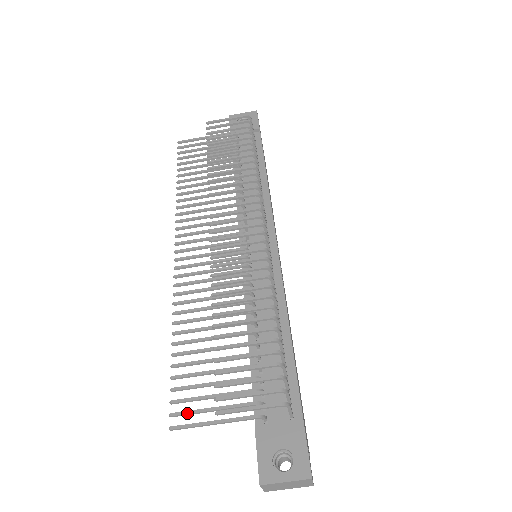
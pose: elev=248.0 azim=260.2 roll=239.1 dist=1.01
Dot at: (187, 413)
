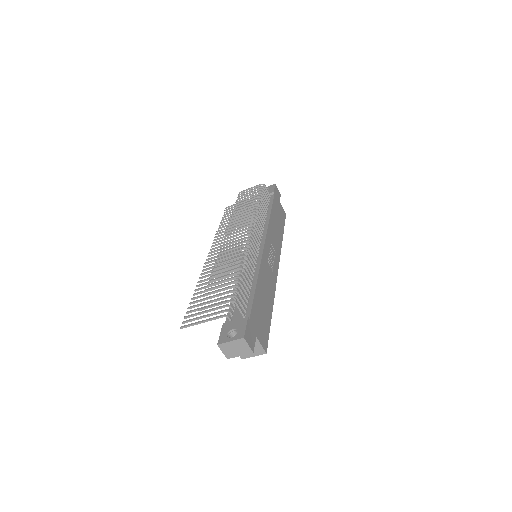
Dot at: (190, 320)
